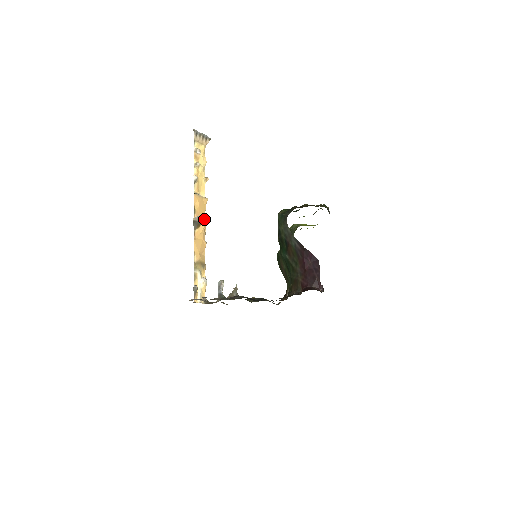
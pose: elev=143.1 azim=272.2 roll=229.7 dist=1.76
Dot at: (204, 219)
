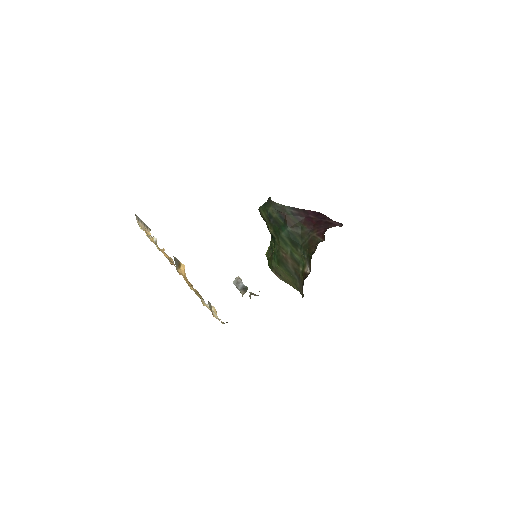
Dot at: occluded
